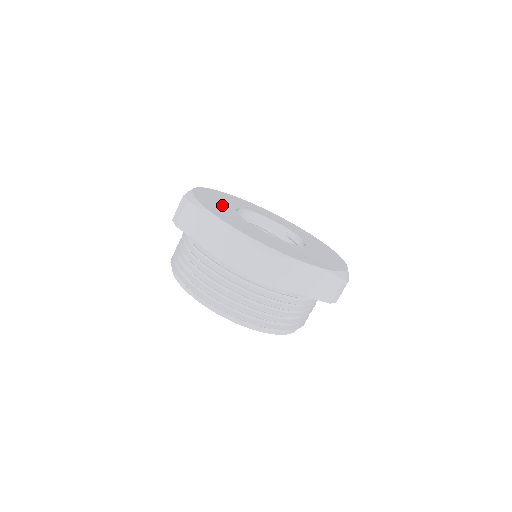
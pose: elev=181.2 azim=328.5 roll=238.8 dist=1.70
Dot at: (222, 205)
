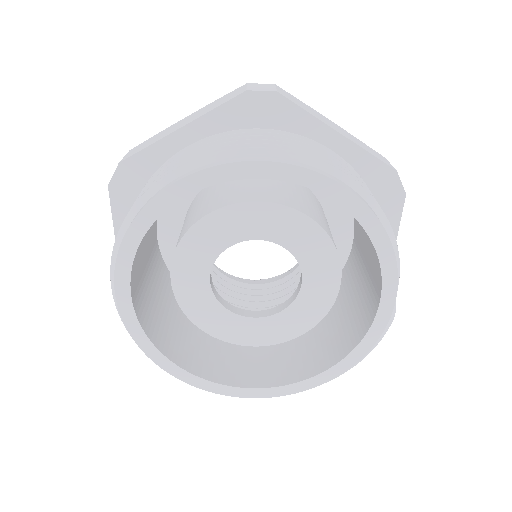
Dot at: occluded
